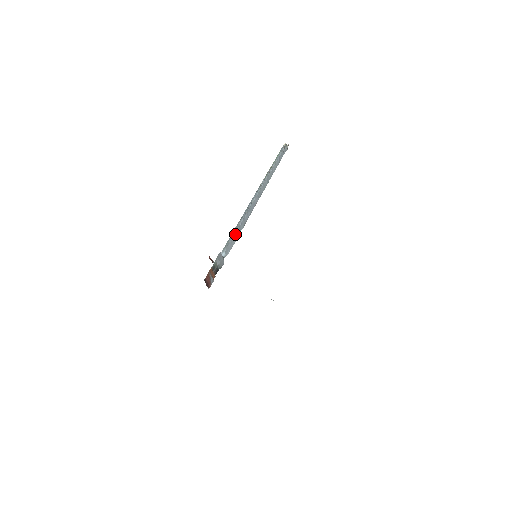
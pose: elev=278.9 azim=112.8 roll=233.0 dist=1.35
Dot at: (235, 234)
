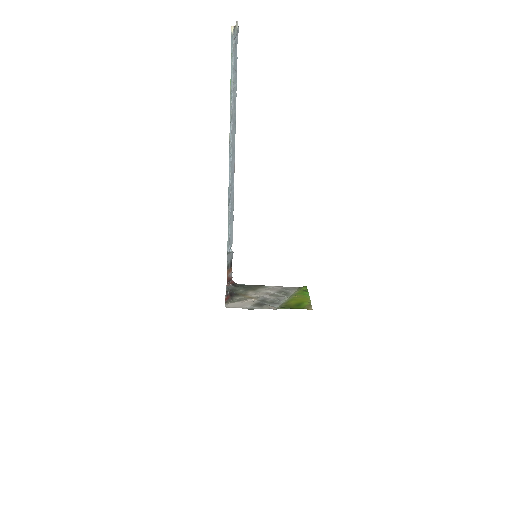
Dot at: (230, 223)
